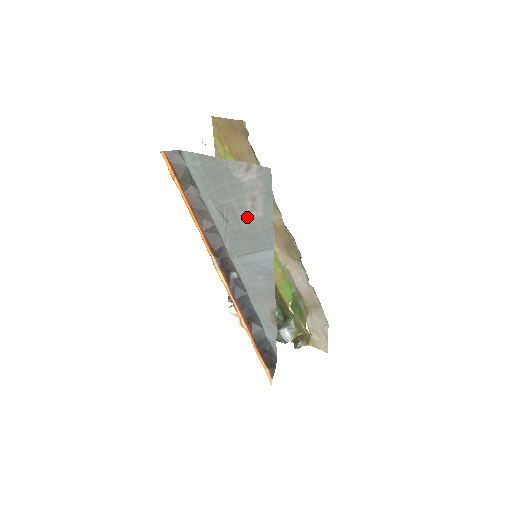
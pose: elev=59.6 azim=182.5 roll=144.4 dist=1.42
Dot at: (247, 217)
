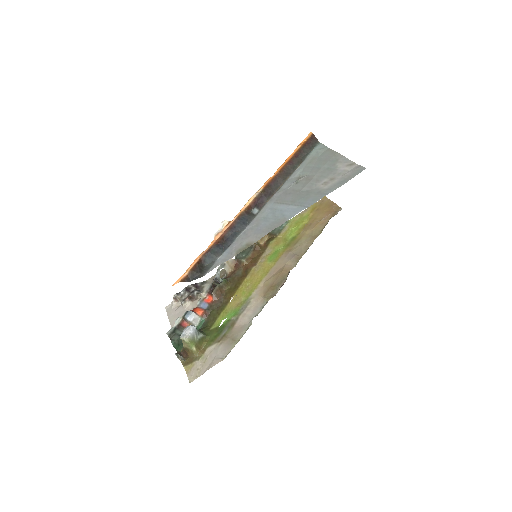
Dot at: (314, 186)
